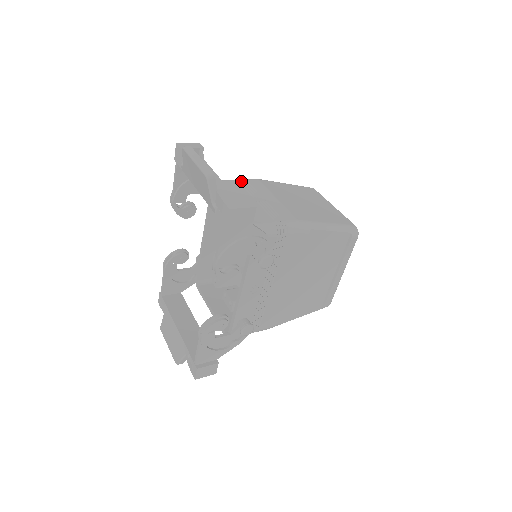
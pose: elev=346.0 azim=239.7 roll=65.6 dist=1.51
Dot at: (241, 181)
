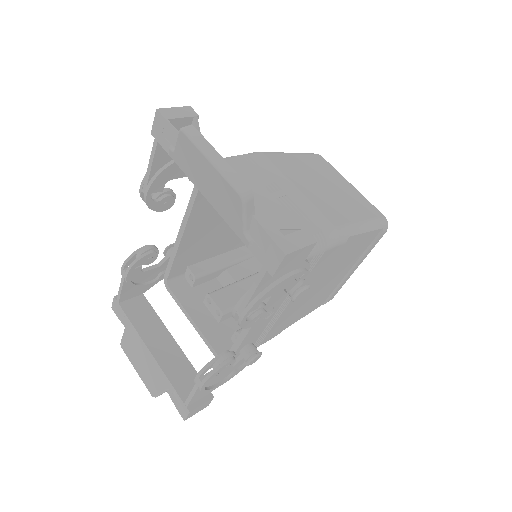
Dot at: (244, 159)
